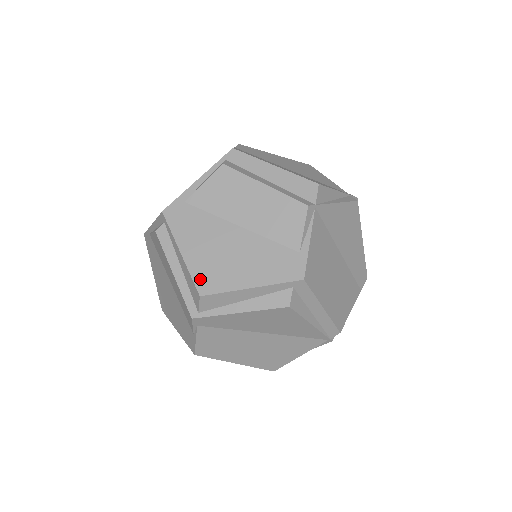
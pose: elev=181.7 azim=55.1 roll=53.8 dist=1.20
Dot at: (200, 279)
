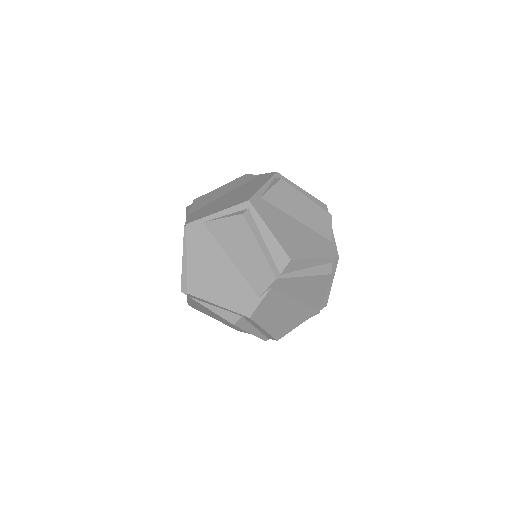
Dot at: (287, 249)
